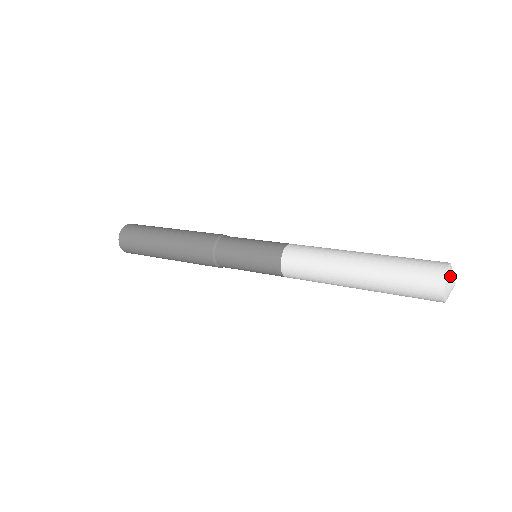
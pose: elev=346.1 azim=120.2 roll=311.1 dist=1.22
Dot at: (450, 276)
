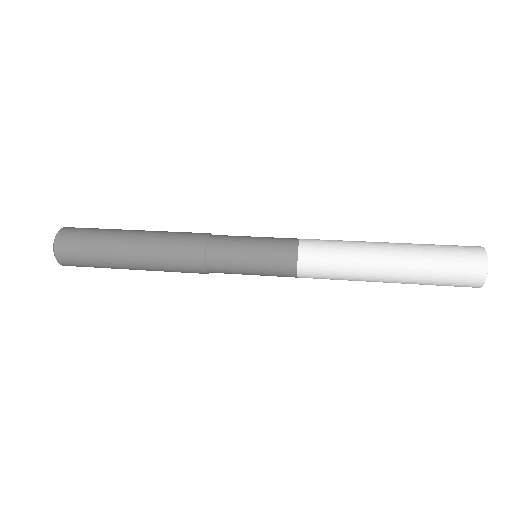
Dot at: occluded
